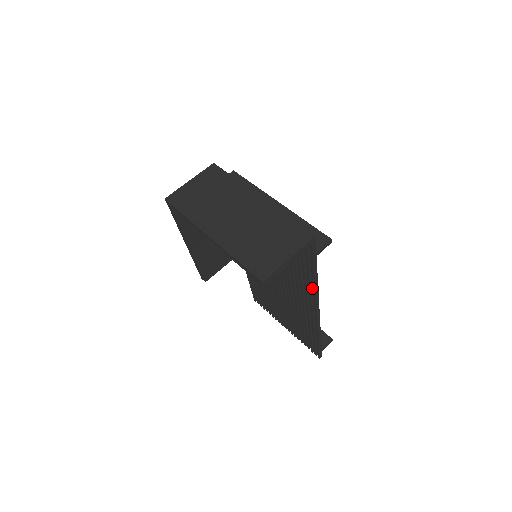
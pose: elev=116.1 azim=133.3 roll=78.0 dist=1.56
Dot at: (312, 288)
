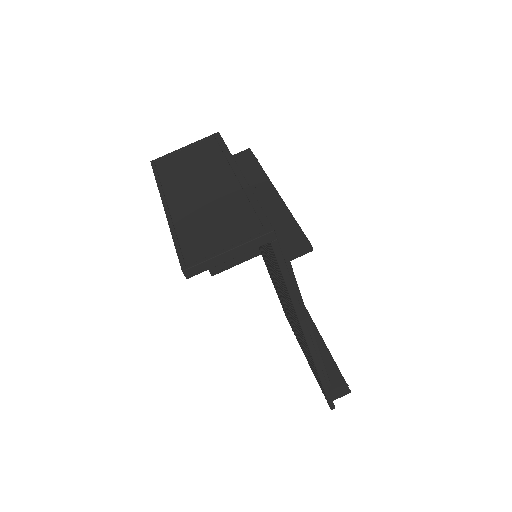
Dot at: occluded
